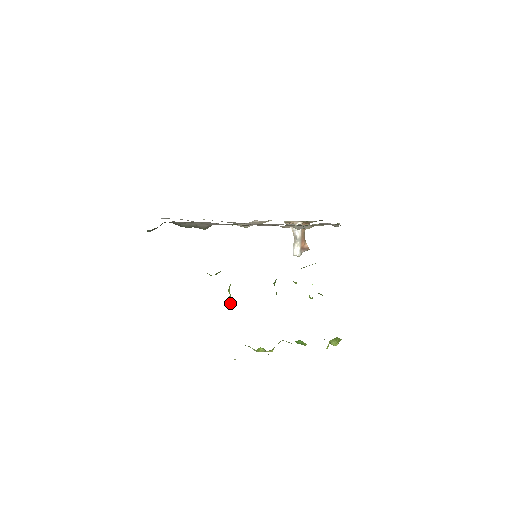
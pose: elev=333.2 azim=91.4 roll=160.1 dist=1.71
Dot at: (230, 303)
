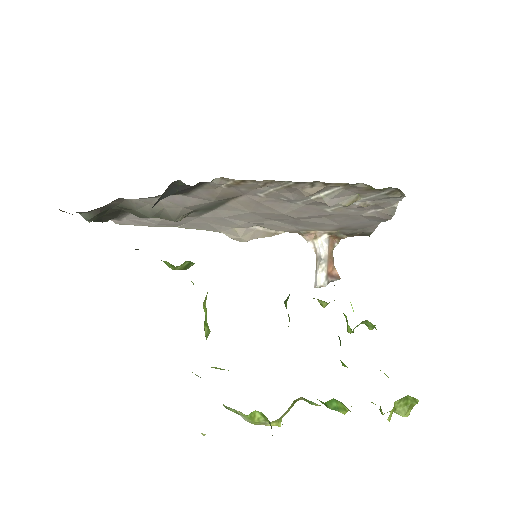
Dot at: (205, 331)
